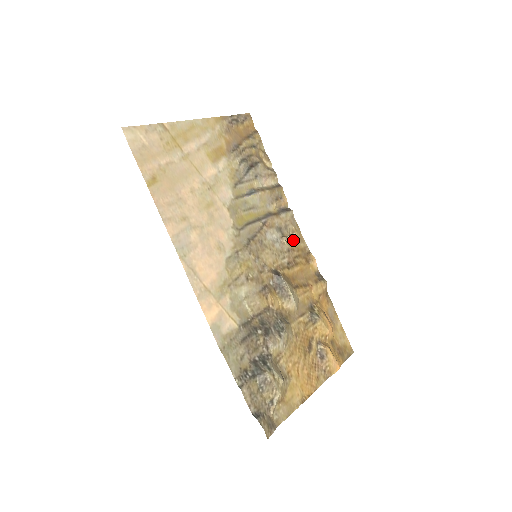
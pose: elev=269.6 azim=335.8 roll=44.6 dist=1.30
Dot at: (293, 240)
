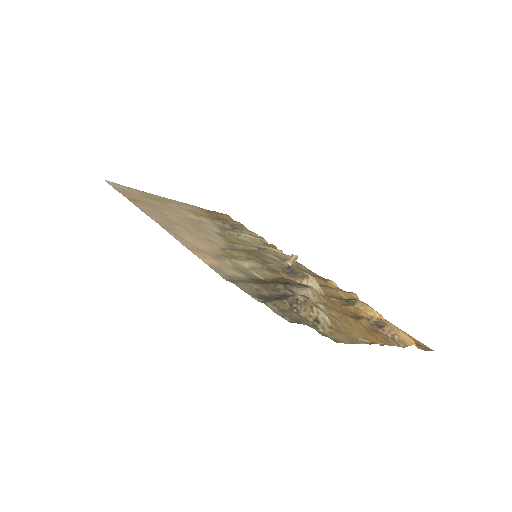
Dot at: (299, 268)
